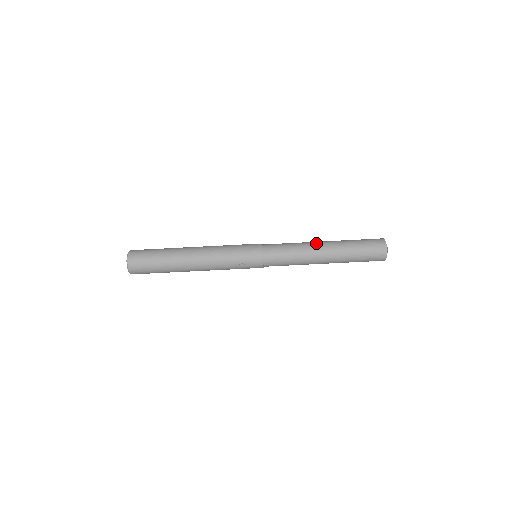
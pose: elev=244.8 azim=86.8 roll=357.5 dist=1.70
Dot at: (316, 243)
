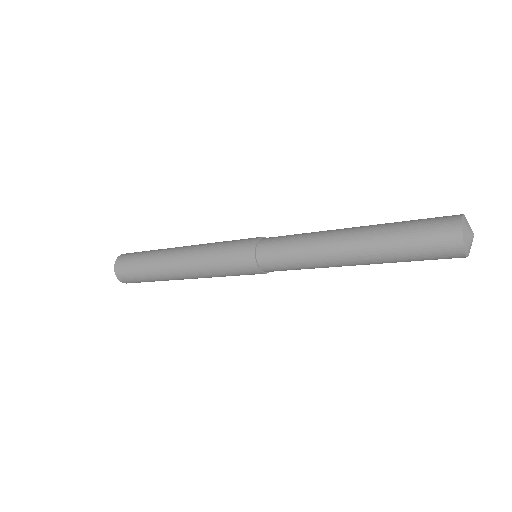
Dot at: (337, 263)
